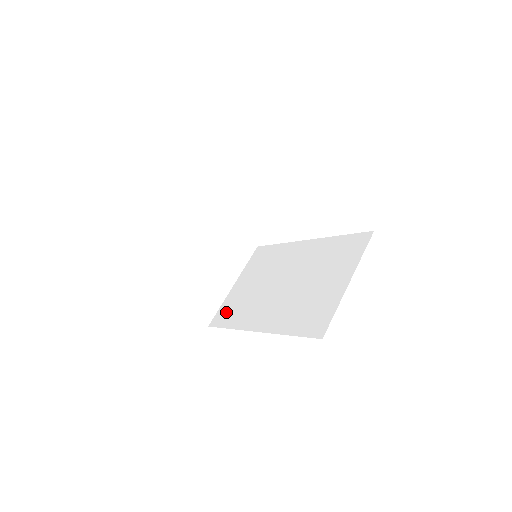
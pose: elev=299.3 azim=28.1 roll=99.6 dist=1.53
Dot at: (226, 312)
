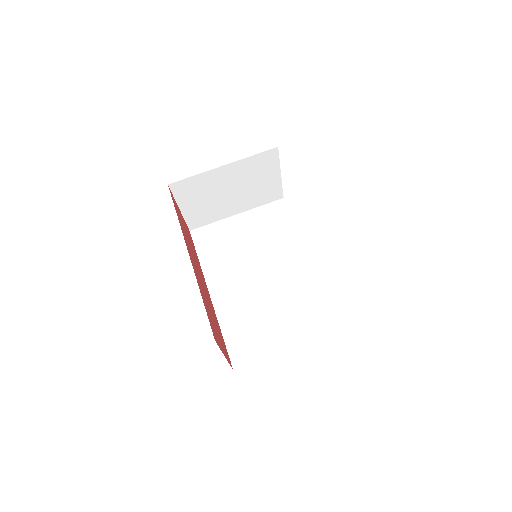
Dot at: (210, 237)
